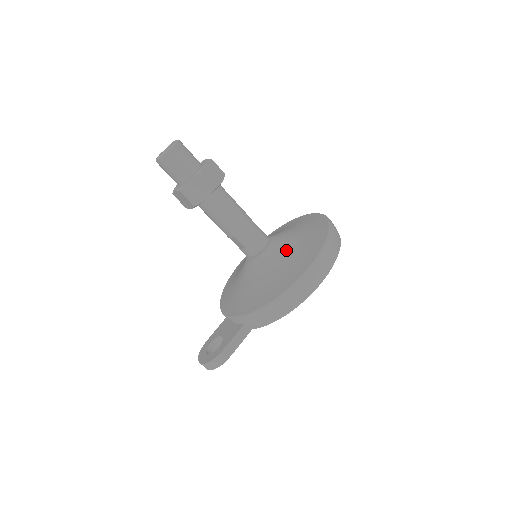
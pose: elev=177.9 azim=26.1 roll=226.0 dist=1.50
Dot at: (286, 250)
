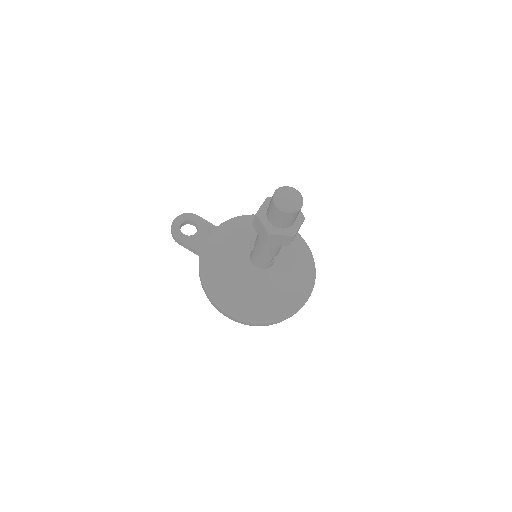
Dot at: (252, 287)
